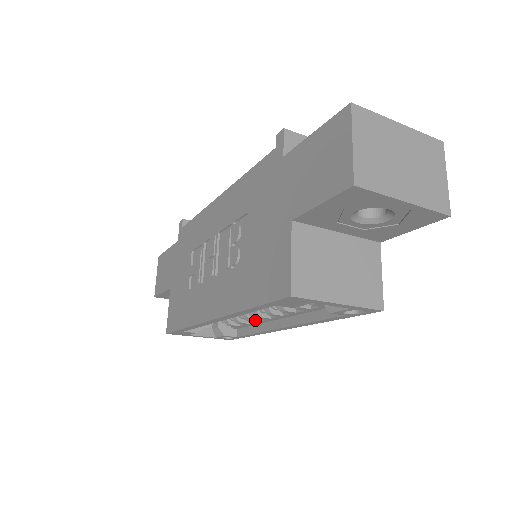
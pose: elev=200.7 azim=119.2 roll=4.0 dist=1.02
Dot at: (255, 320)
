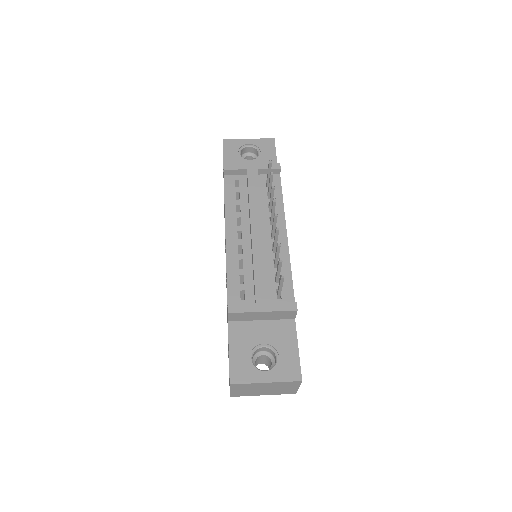
Dot at: occluded
